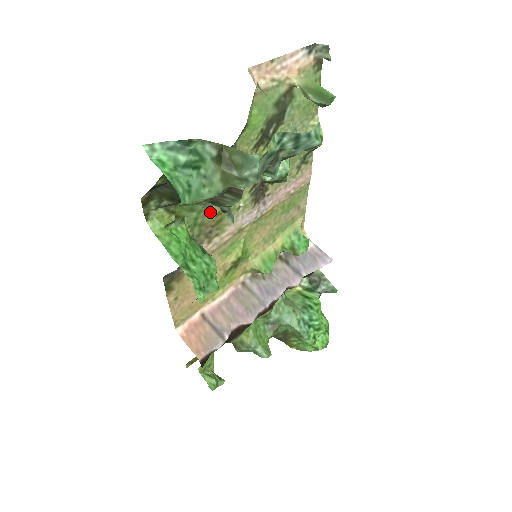
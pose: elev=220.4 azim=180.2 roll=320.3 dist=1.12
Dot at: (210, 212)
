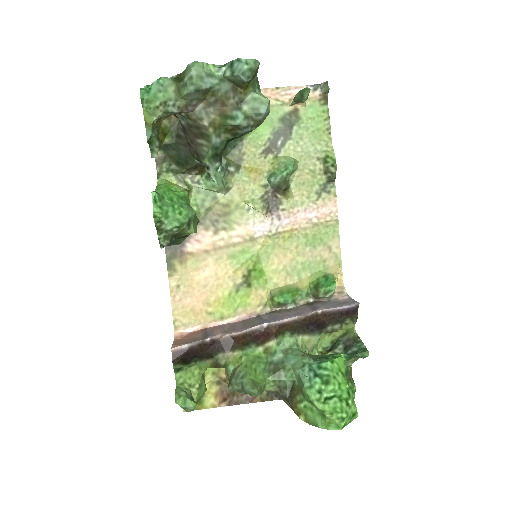
Dot at: (218, 200)
